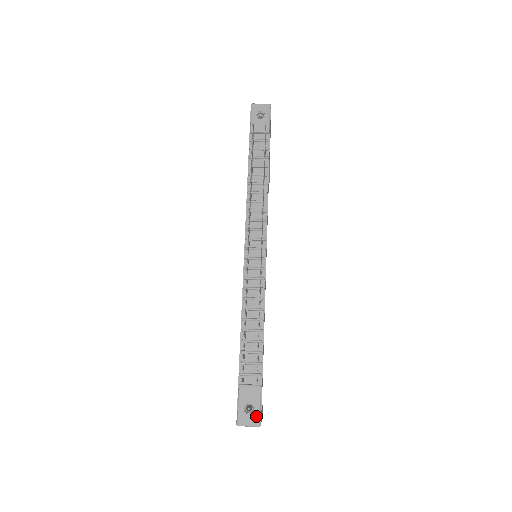
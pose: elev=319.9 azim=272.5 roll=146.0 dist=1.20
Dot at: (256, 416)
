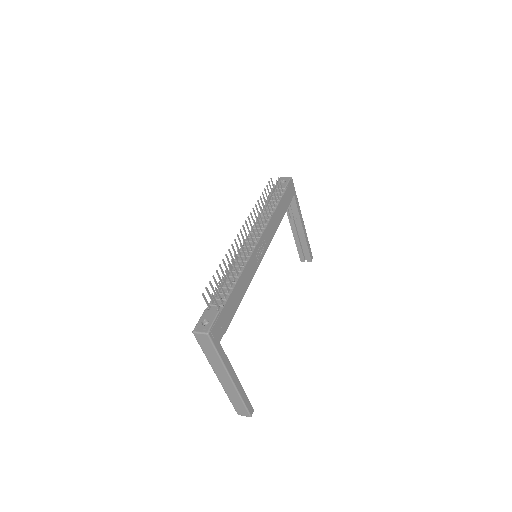
Dot at: (208, 327)
